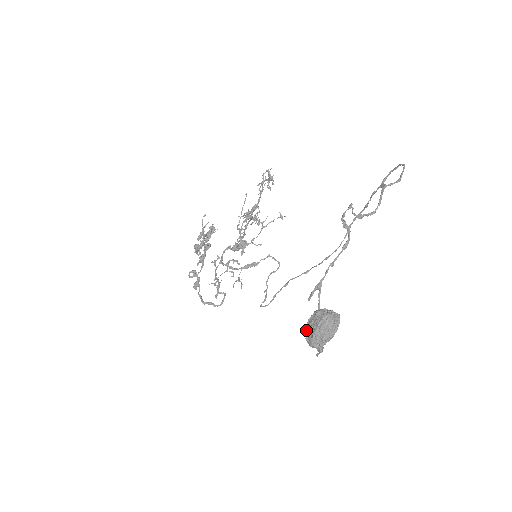
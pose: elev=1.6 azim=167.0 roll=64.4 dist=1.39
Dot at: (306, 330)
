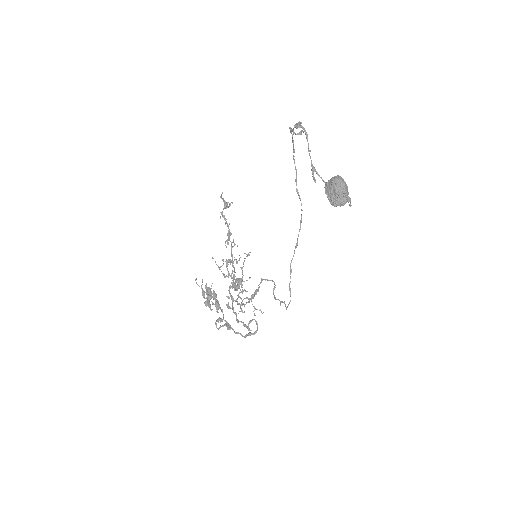
Dot at: (330, 199)
